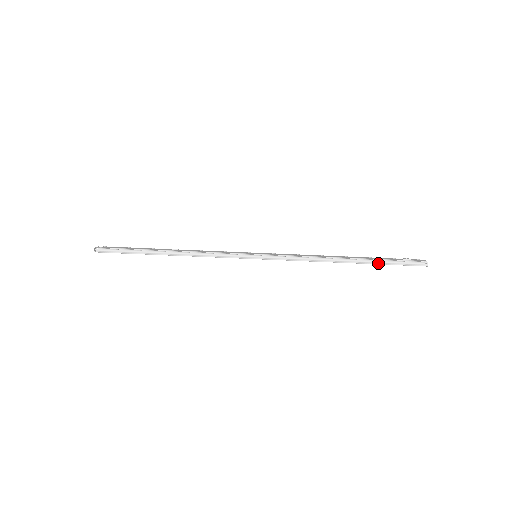
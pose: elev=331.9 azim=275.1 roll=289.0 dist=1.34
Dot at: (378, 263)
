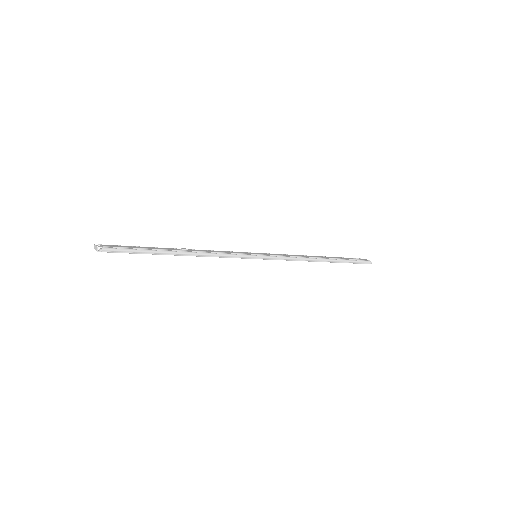
Dot at: (344, 262)
